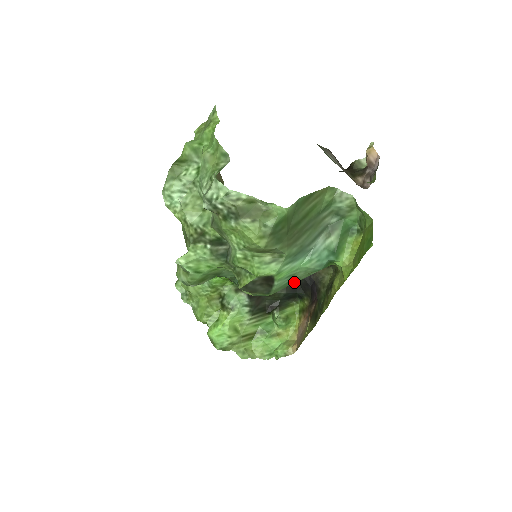
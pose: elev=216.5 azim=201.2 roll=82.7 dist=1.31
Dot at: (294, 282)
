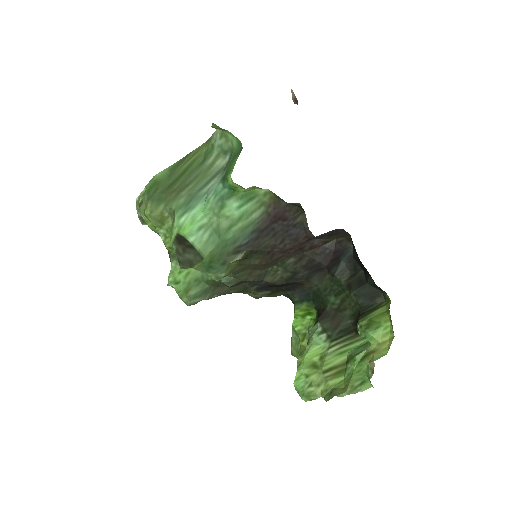
Dot at: (222, 234)
